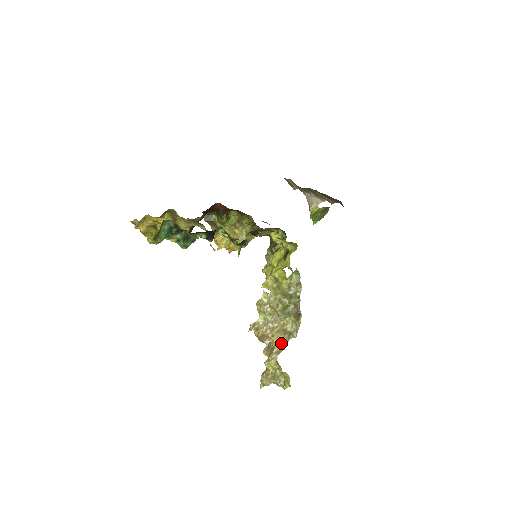
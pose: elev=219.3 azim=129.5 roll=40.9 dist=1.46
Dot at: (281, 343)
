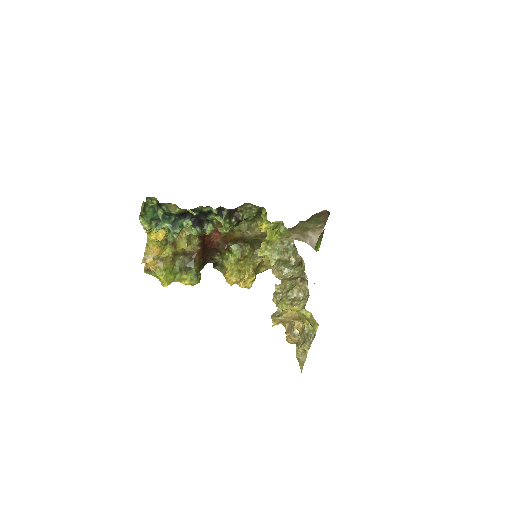
Dot at: (289, 285)
